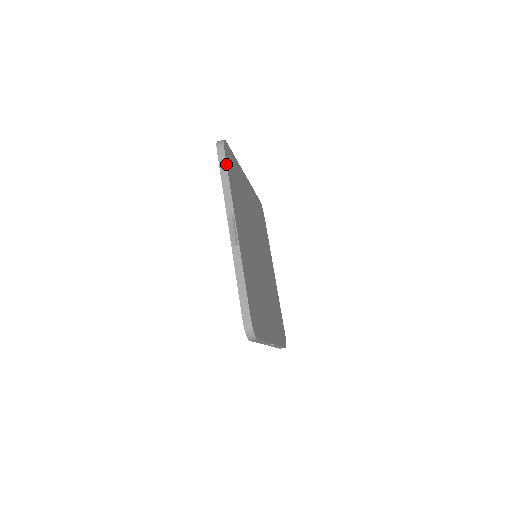
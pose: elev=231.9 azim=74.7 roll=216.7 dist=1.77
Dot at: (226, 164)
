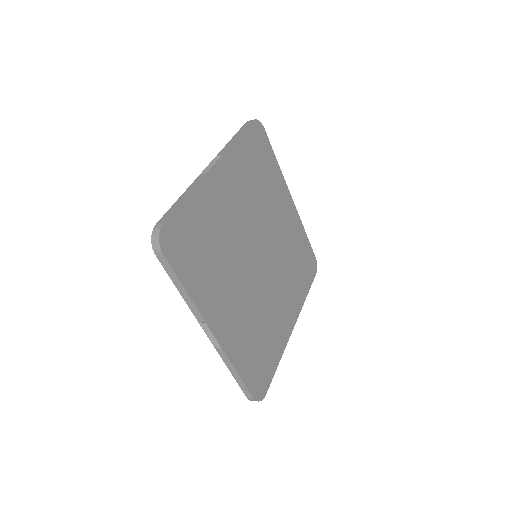
Dot at: (174, 273)
